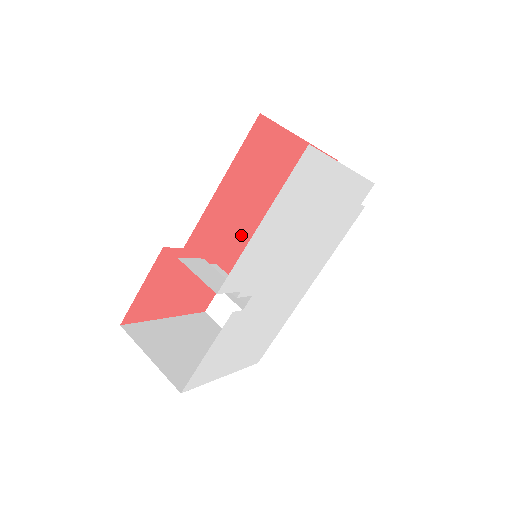
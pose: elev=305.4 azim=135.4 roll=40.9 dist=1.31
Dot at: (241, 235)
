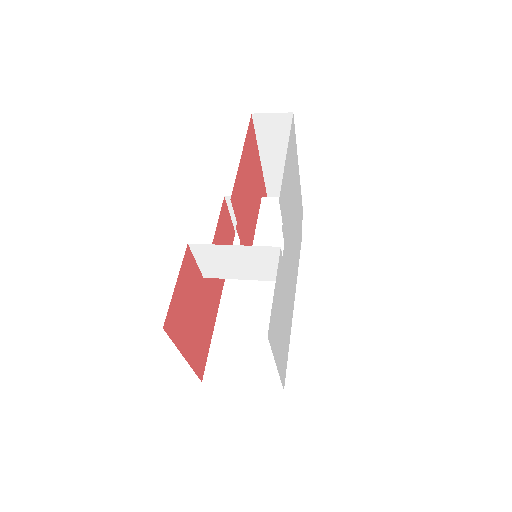
Dot at: (247, 225)
